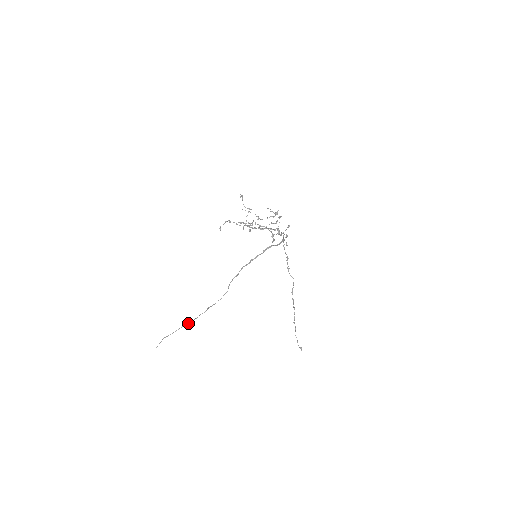
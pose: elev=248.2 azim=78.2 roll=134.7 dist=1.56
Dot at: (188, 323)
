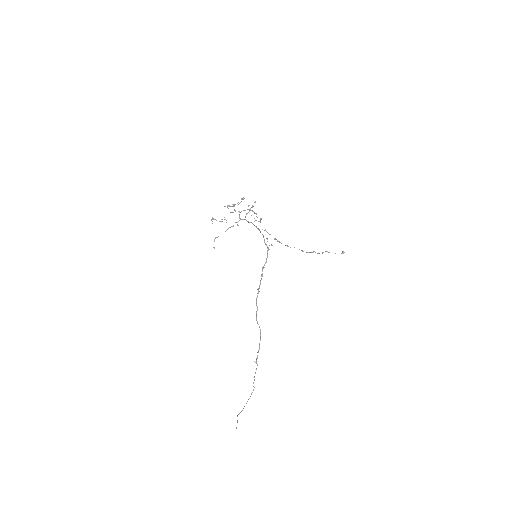
Dot at: (250, 396)
